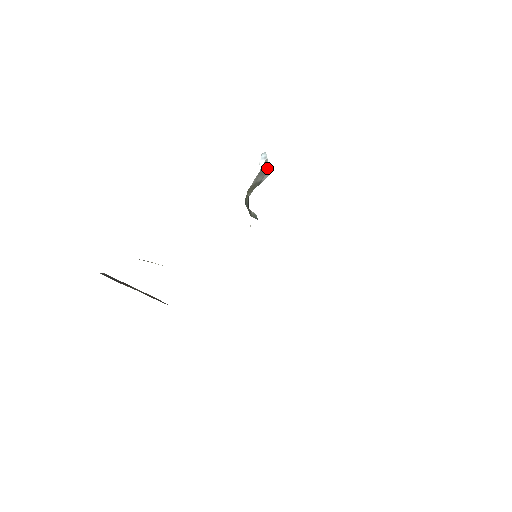
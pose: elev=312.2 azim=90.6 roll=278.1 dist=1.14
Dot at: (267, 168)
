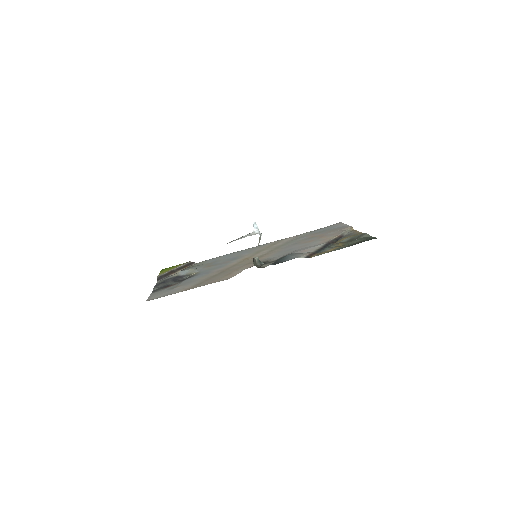
Dot at: occluded
